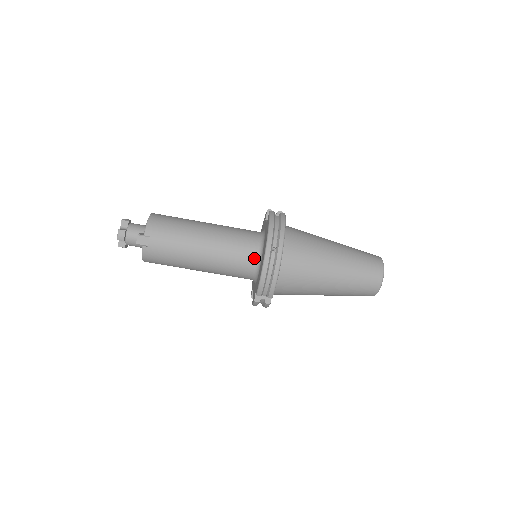
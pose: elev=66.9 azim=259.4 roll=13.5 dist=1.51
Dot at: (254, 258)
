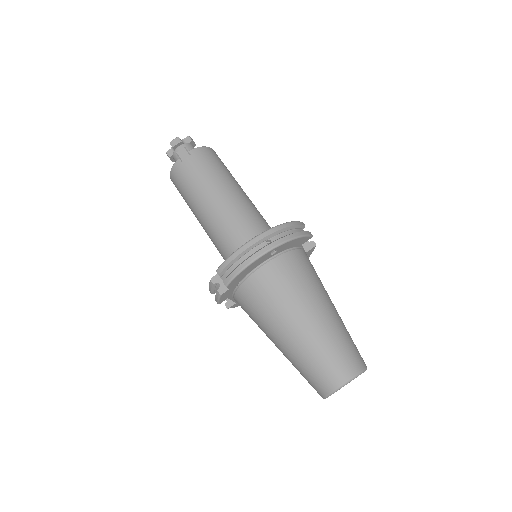
Dot at: occluded
